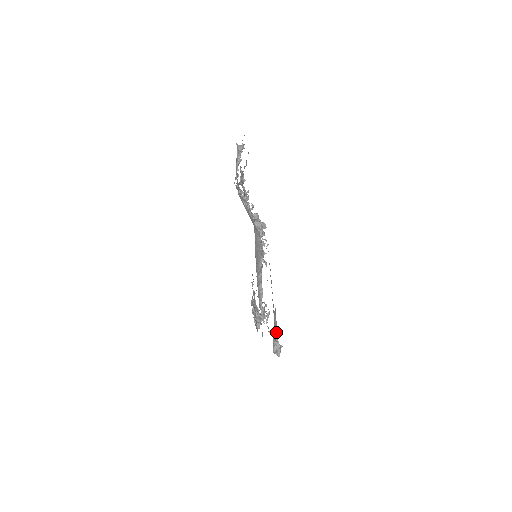
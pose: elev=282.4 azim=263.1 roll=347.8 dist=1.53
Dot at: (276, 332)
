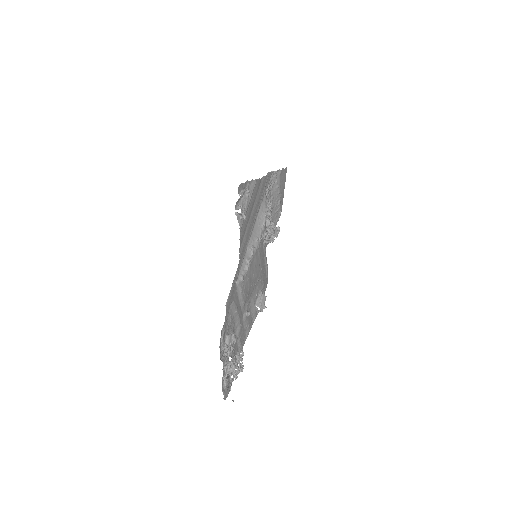
Dot at: (247, 203)
